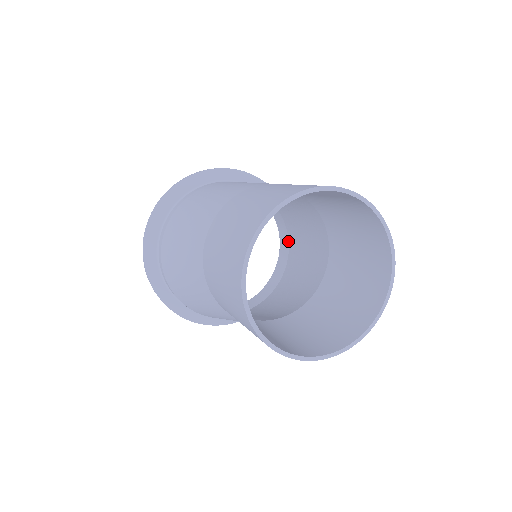
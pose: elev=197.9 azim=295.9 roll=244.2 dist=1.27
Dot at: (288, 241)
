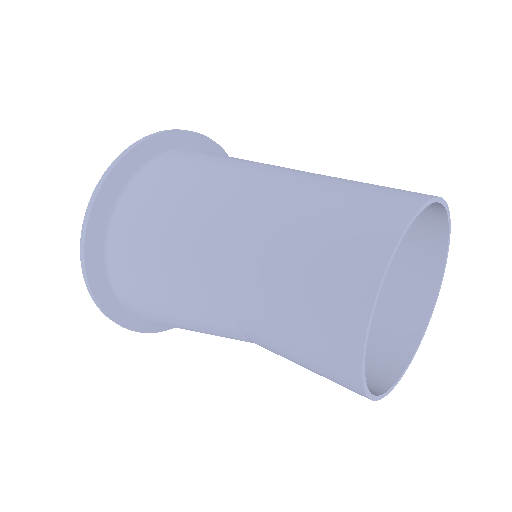
Dot at: occluded
